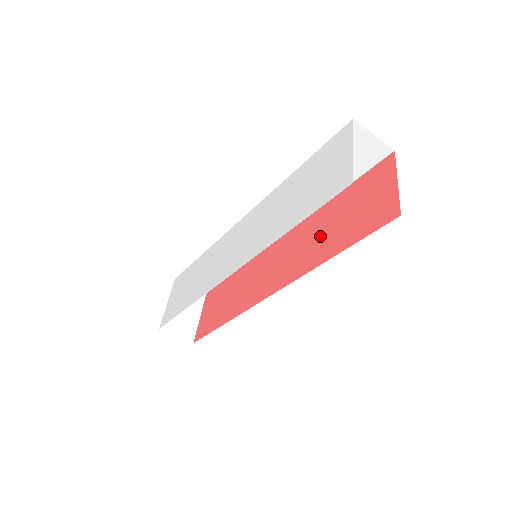
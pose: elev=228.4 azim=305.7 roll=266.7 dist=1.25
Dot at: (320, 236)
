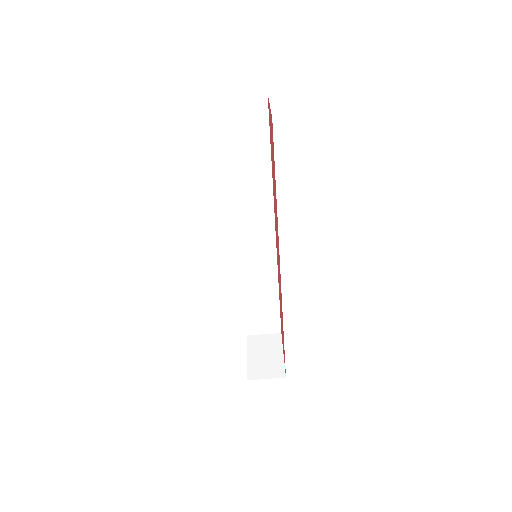
Dot at: occluded
